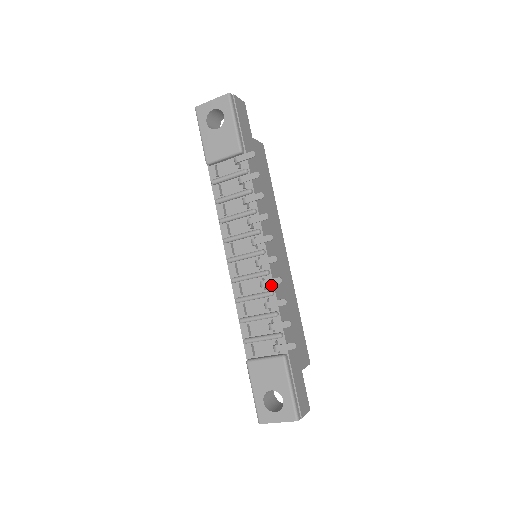
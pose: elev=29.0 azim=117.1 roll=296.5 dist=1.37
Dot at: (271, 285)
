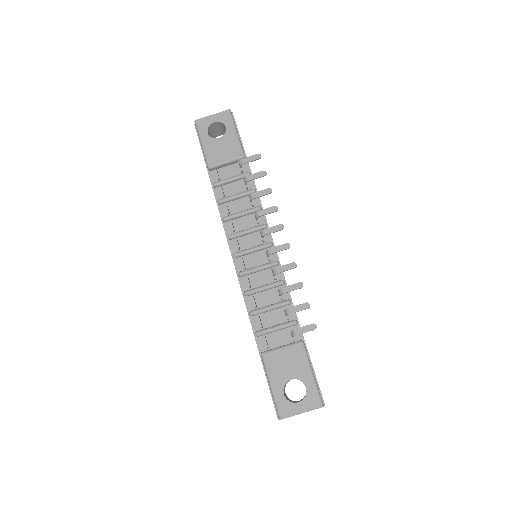
Dot at: (281, 275)
